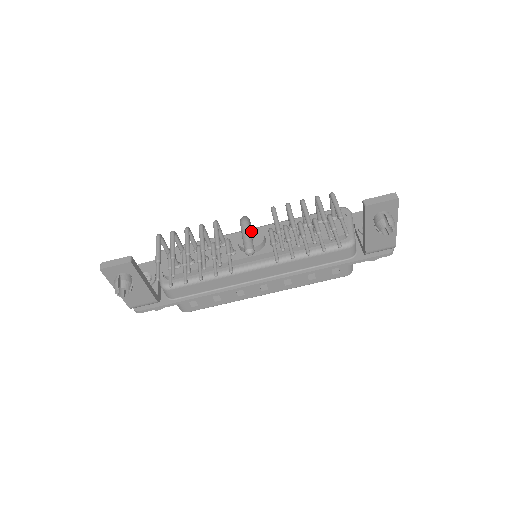
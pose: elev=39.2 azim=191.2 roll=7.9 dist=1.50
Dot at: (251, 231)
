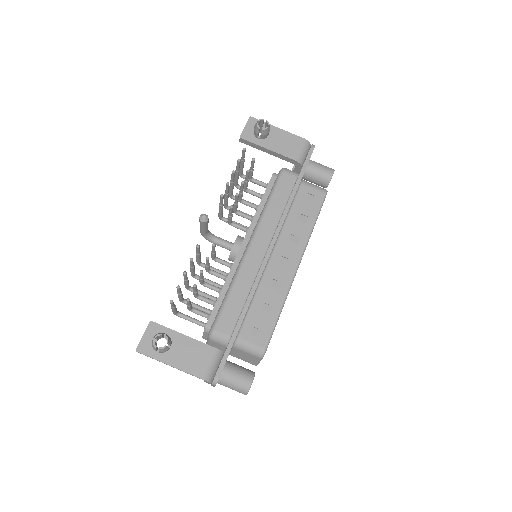
Dot at: (224, 240)
